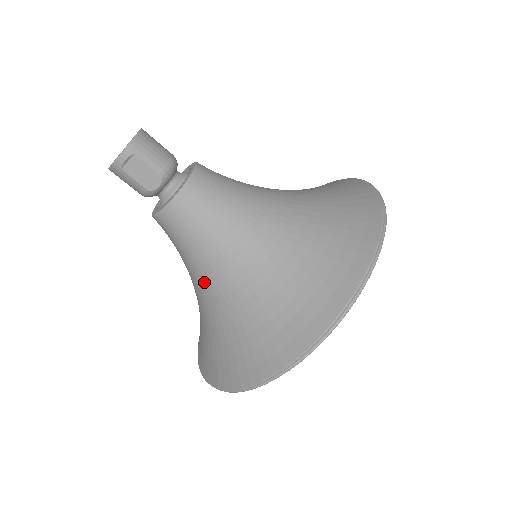
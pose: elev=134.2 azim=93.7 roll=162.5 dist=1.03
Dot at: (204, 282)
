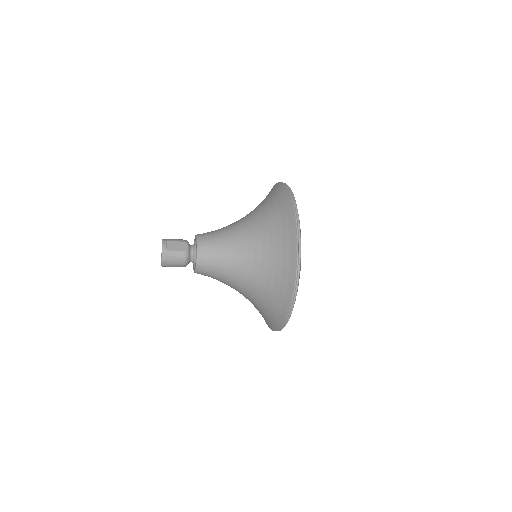
Dot at: (242, 258)
